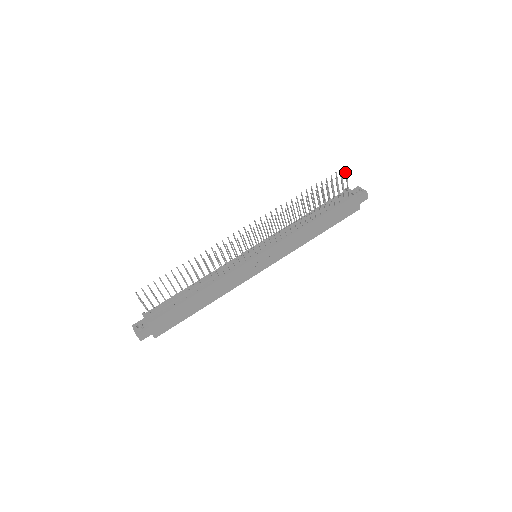
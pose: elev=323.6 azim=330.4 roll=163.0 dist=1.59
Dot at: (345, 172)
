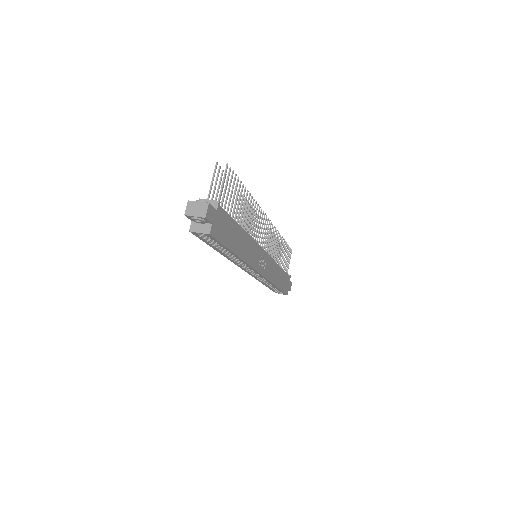
Dot at: occluded
